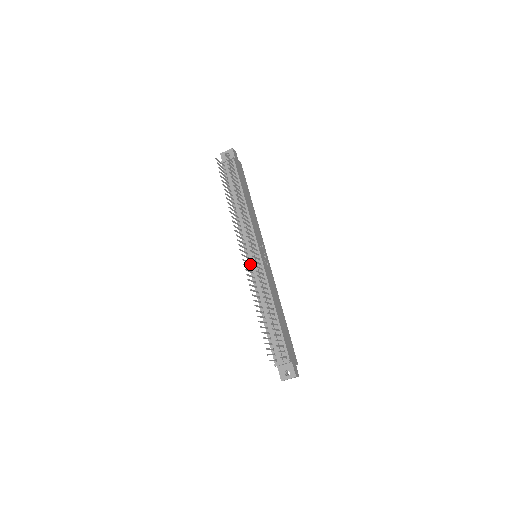
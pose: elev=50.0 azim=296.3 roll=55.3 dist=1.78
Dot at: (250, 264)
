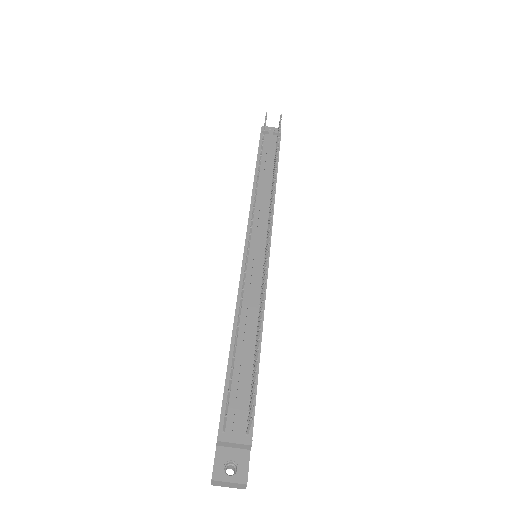
Dot at: occluded
